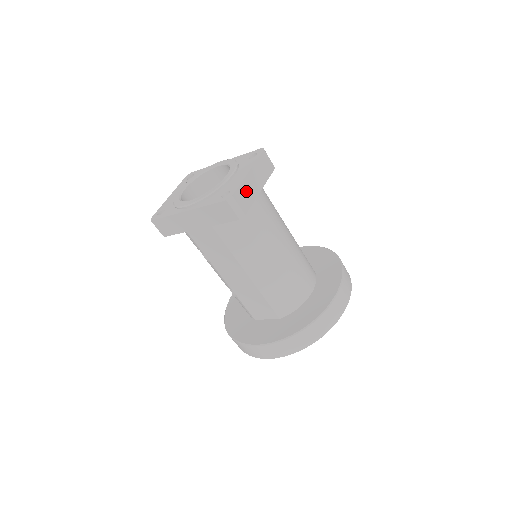
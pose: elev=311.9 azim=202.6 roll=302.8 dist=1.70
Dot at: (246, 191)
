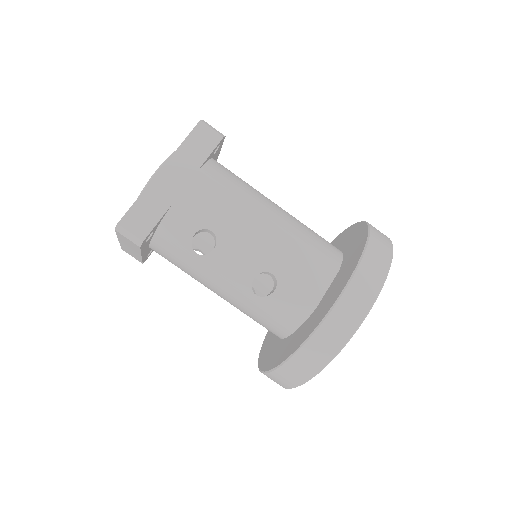
Dot at: occluded
